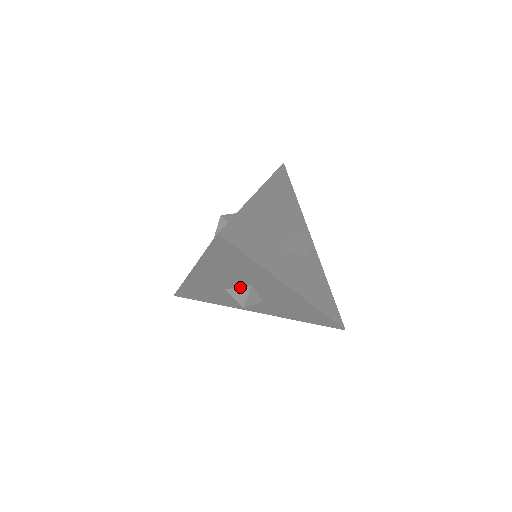
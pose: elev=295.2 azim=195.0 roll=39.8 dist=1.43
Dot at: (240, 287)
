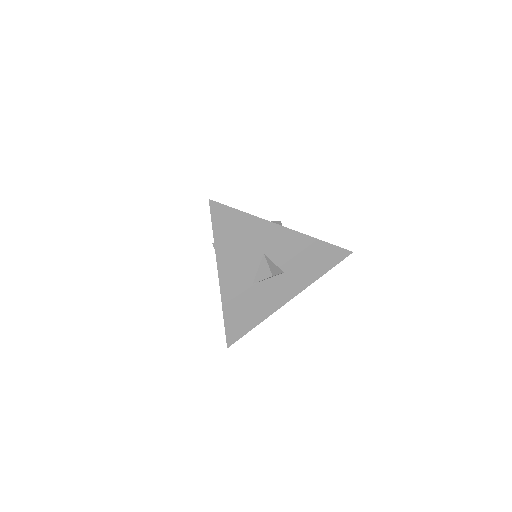
Dot at: (259, 266)
